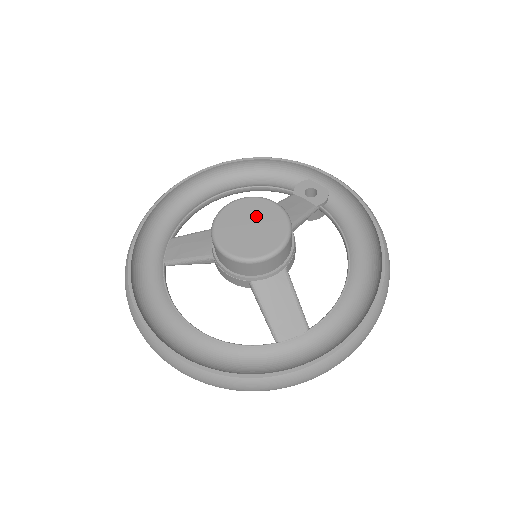
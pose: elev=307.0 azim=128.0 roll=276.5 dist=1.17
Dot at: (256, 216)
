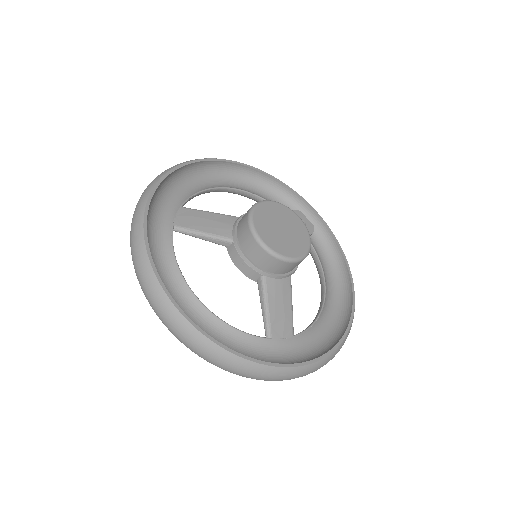
Dot at: (286, 222)
